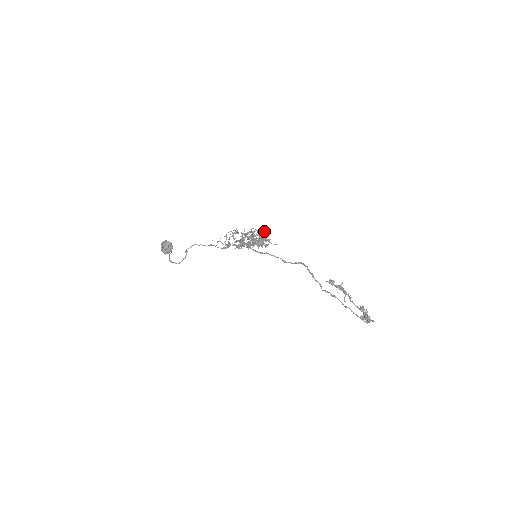
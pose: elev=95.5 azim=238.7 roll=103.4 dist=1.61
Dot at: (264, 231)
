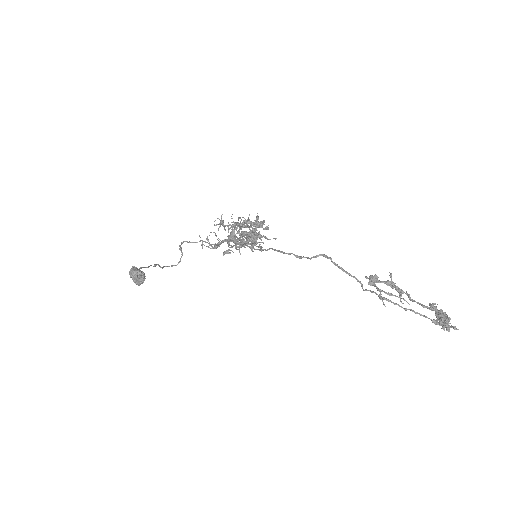
Dot at: (256, 217)
